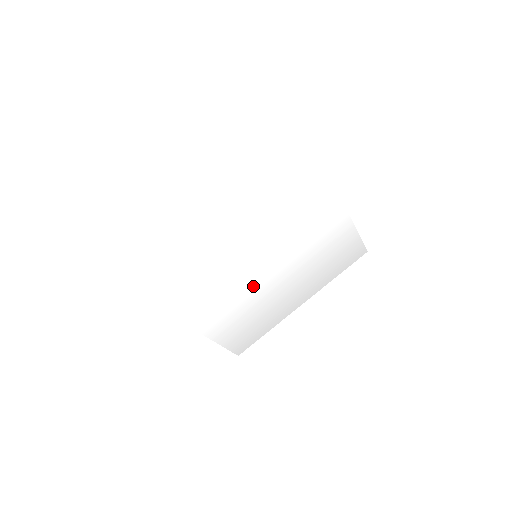
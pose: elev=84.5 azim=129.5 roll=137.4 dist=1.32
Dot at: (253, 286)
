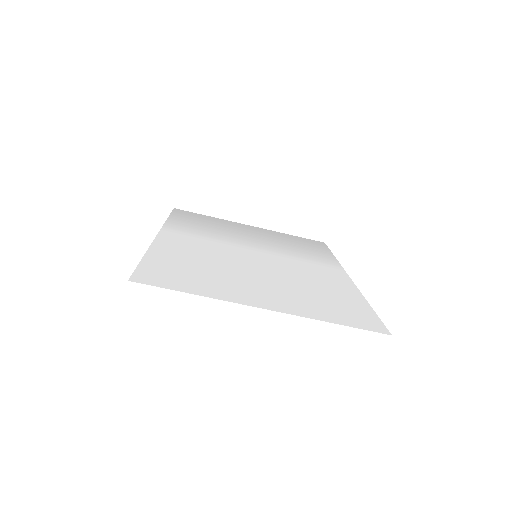
Dot at: (233, 241)
